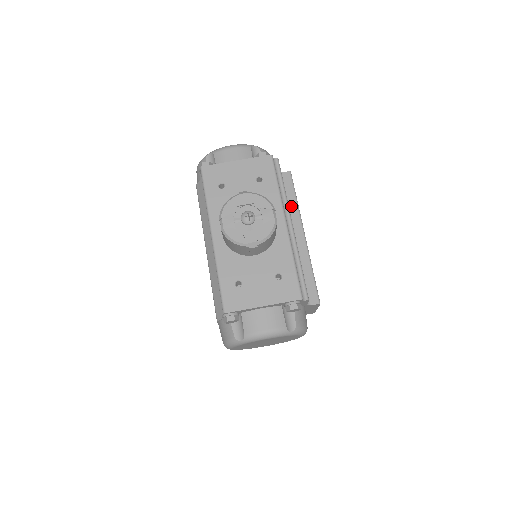
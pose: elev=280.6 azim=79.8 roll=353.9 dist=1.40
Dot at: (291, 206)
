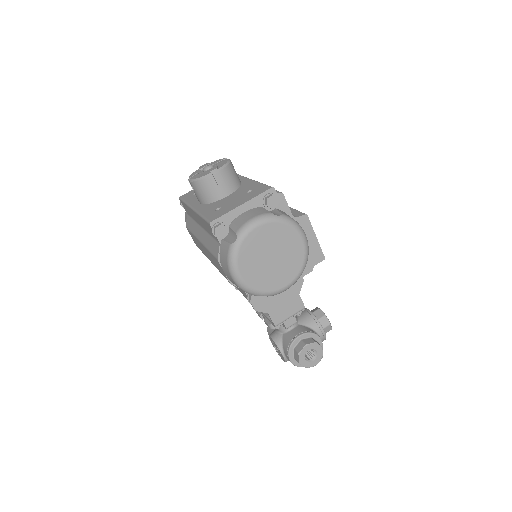
Dot at: occluded
